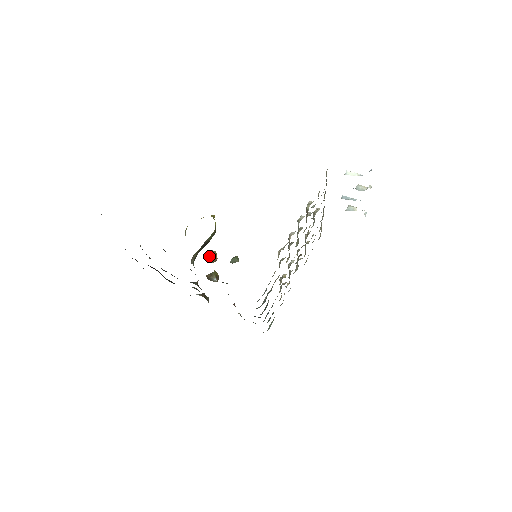
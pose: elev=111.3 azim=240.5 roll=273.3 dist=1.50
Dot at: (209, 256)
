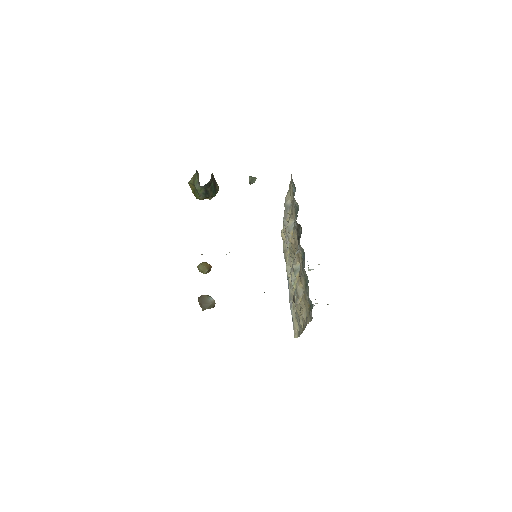
Dot at: occluded
